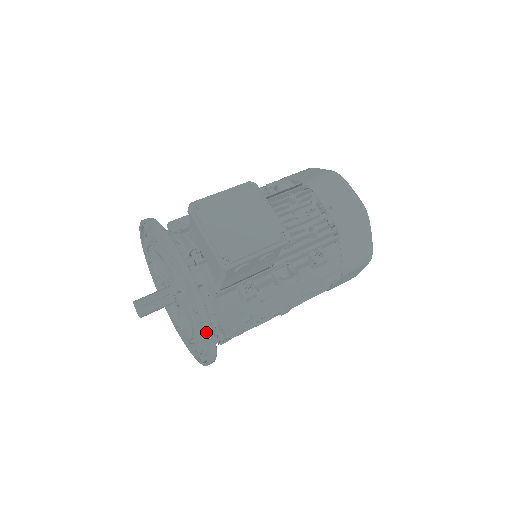
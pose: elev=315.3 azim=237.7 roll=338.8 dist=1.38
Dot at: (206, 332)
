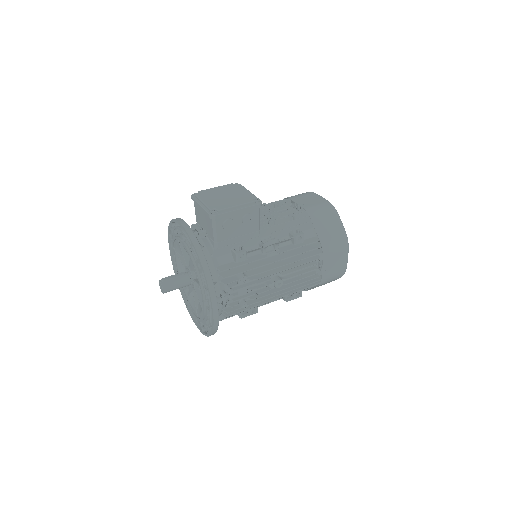
Dot at: (204, 270)
